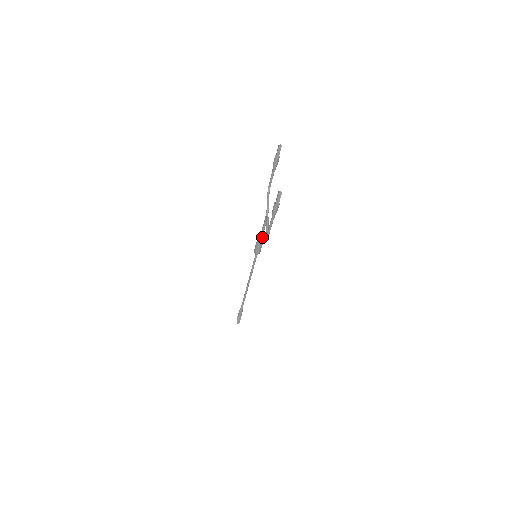
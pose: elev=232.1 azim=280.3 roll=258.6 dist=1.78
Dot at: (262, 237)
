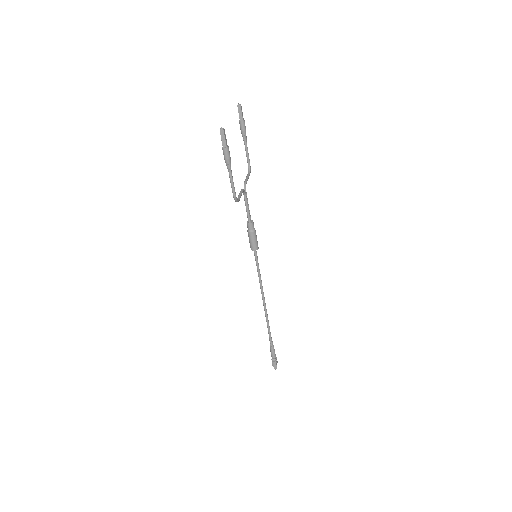
Dot at: (250, 223)
